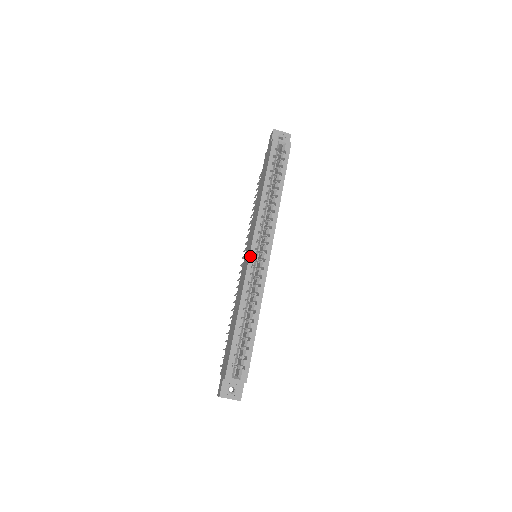
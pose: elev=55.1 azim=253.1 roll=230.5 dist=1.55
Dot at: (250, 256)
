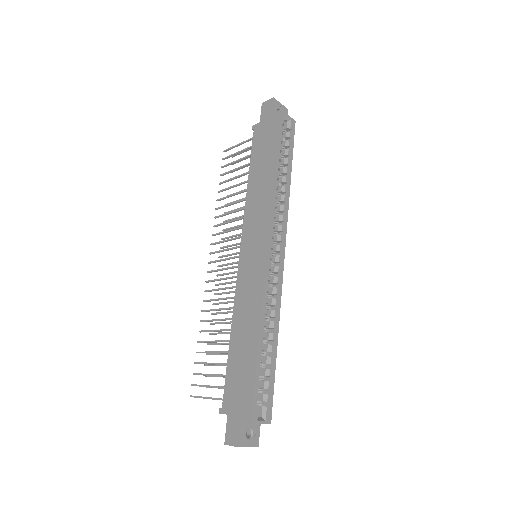
Dot at: (267, 258)
